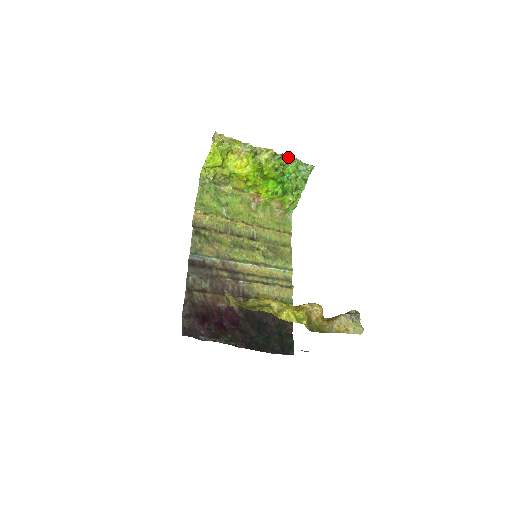
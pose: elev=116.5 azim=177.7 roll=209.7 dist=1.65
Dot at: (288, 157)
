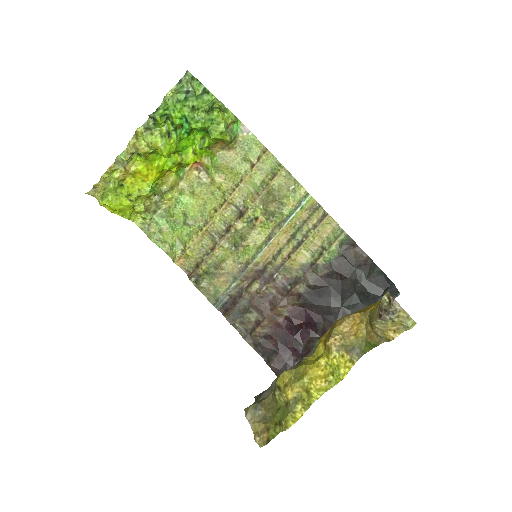
Dot at: (157, 112)
